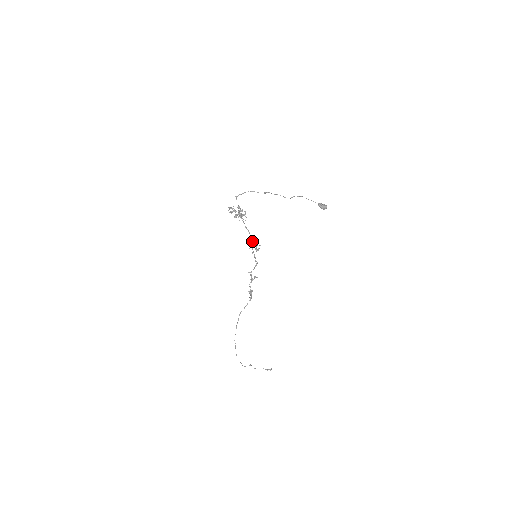
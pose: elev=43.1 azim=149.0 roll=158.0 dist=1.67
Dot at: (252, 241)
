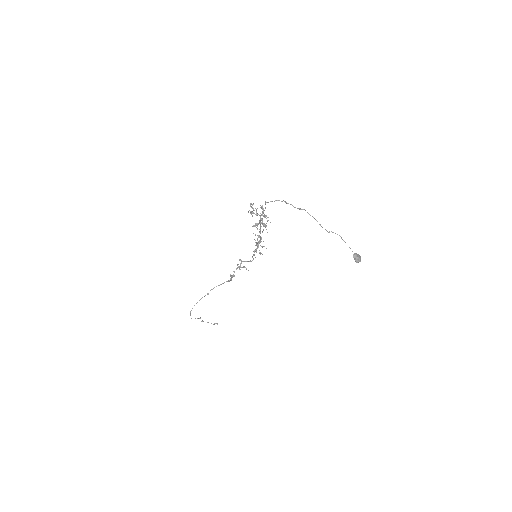
Dot at: (258, 235)
